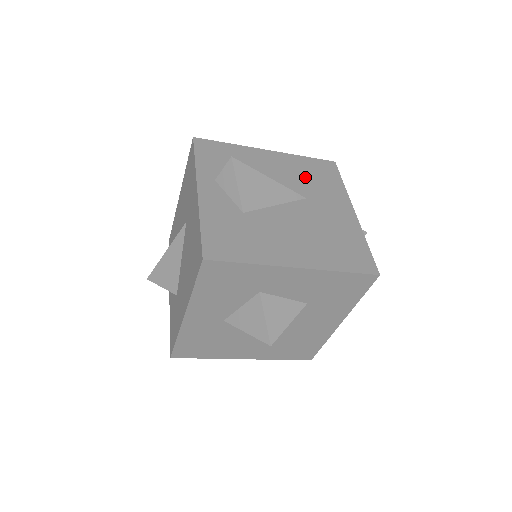
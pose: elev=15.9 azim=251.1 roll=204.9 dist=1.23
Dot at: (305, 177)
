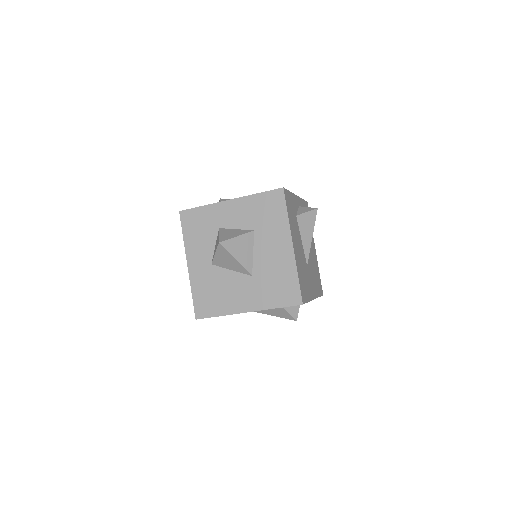
Dot at: occluded
